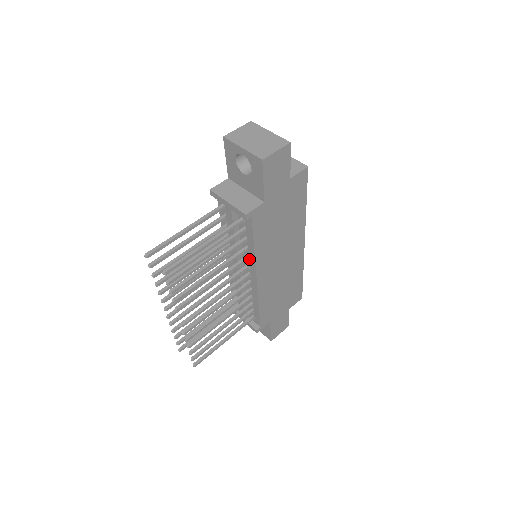
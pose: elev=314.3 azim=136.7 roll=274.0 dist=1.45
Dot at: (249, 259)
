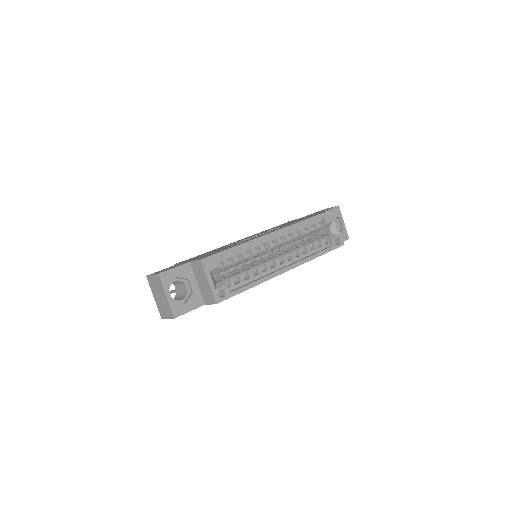
Dot at: occluded
